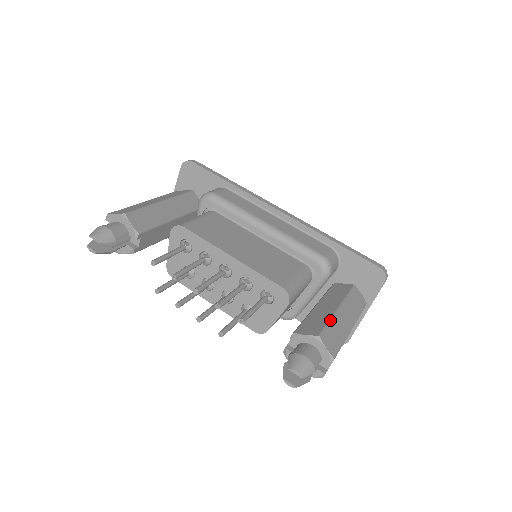
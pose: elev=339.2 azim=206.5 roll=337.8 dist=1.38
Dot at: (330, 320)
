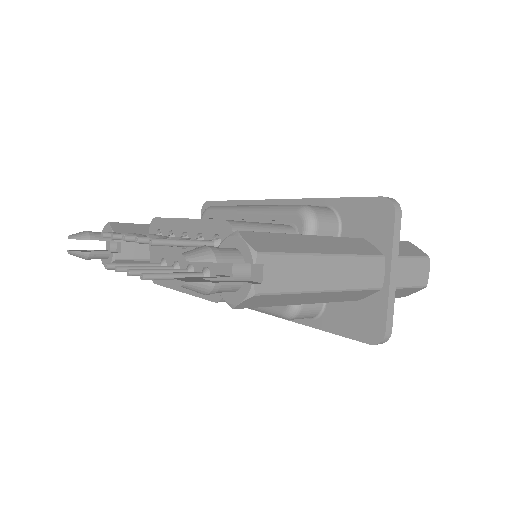
Dot at: (276, 233)
